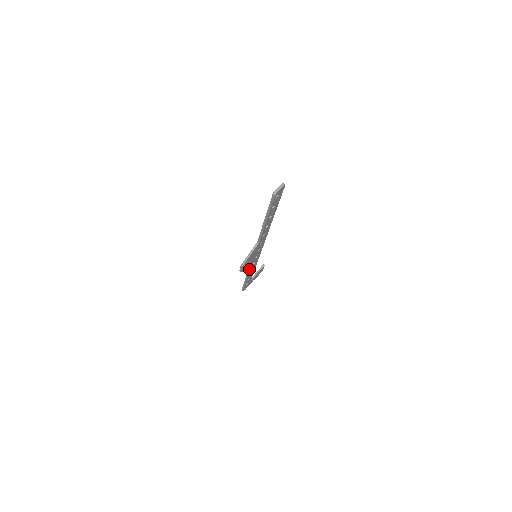
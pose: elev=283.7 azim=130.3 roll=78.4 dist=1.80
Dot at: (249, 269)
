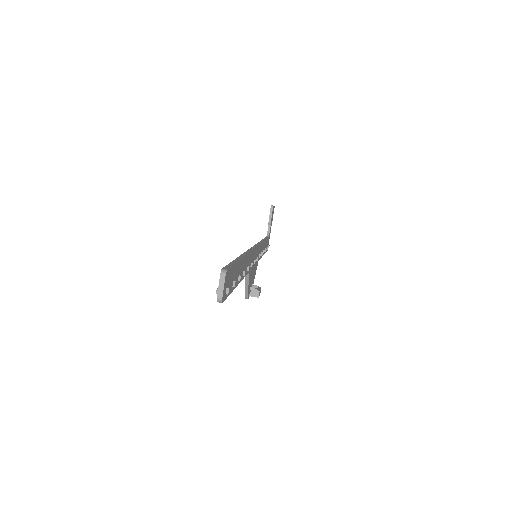
Dot at: (258, 293)
